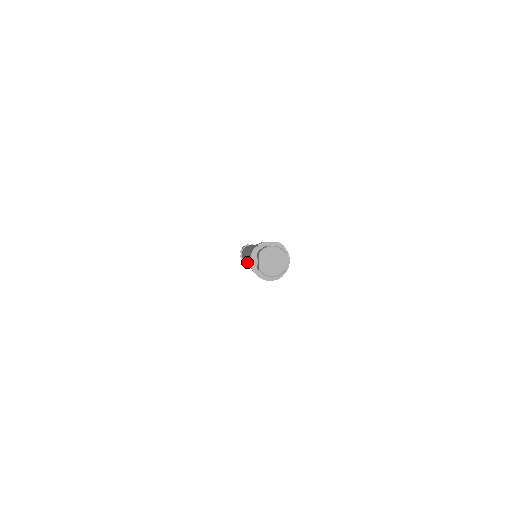
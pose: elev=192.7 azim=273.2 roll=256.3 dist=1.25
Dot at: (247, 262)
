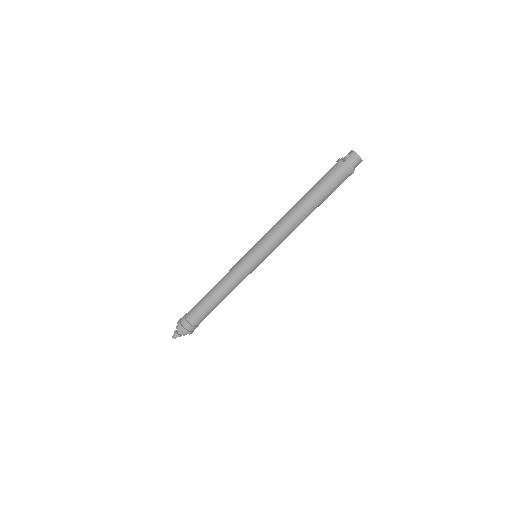
Dot at: (277, 225)
